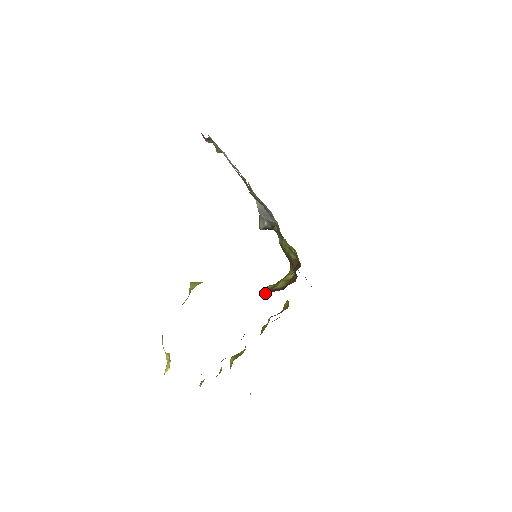
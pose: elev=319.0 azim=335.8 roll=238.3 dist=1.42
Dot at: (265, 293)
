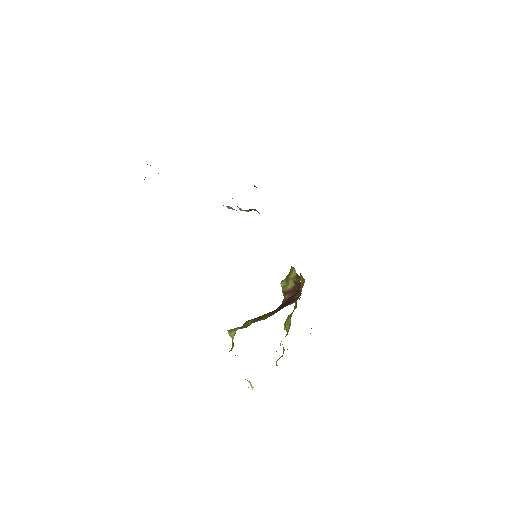
Dot at: (284, 301)
